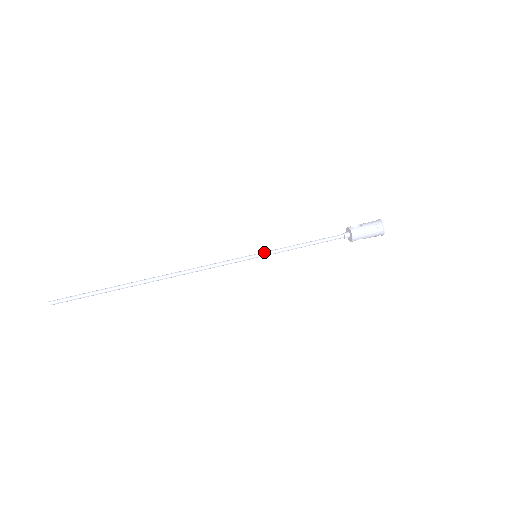
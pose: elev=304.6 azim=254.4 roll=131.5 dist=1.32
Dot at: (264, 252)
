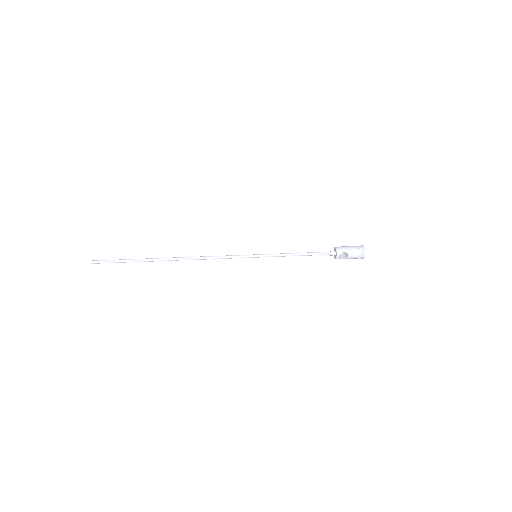
Dot at: (263, 254)
